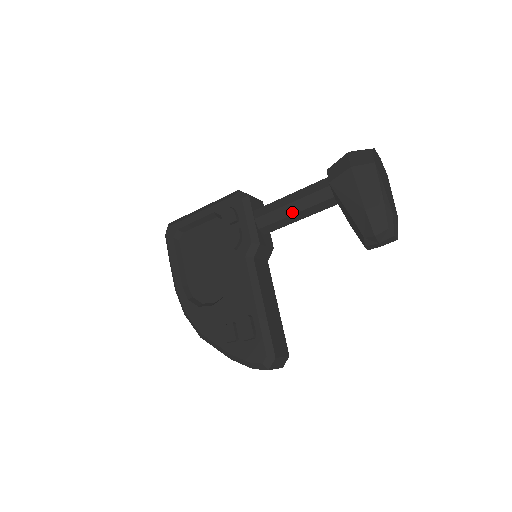
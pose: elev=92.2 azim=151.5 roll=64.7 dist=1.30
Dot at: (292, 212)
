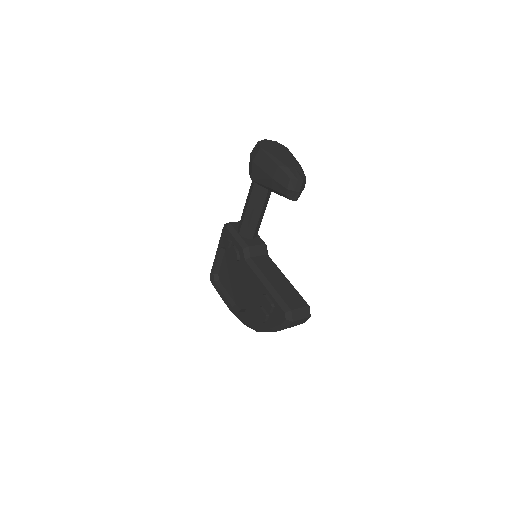
Dot at: (251, 213)
